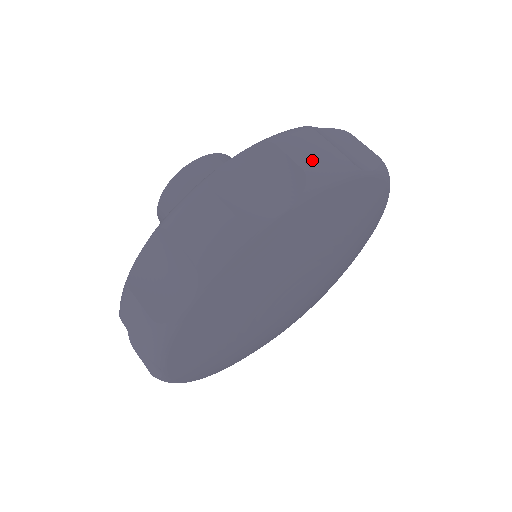
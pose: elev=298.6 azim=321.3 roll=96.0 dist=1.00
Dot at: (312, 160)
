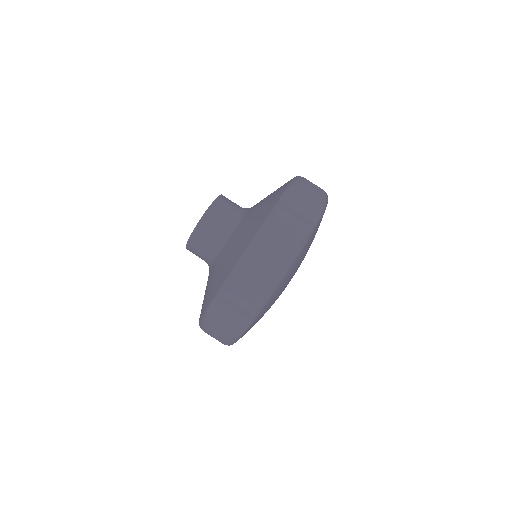
Dot at: (249, 303)
